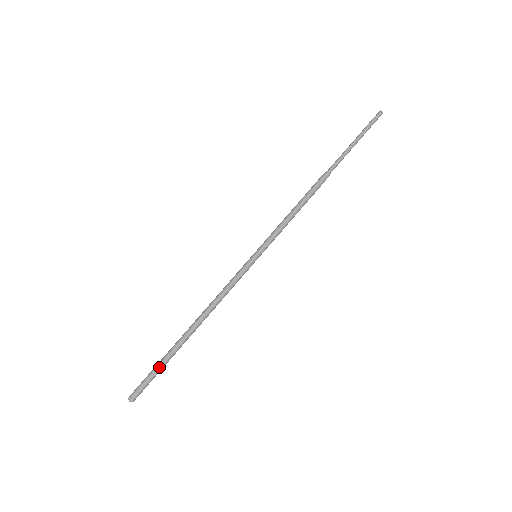
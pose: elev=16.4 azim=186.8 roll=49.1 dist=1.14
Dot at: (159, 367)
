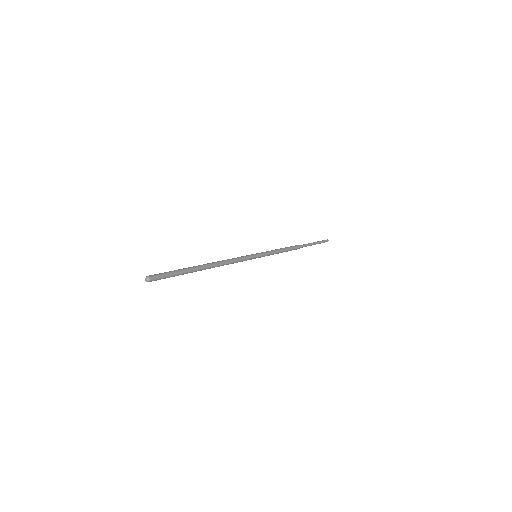
Dot at: (179, 273)
